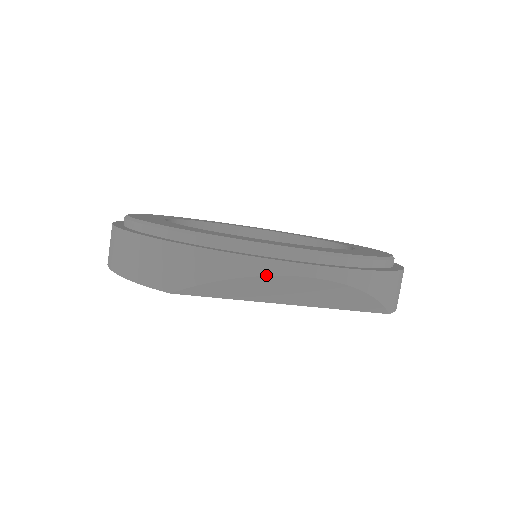
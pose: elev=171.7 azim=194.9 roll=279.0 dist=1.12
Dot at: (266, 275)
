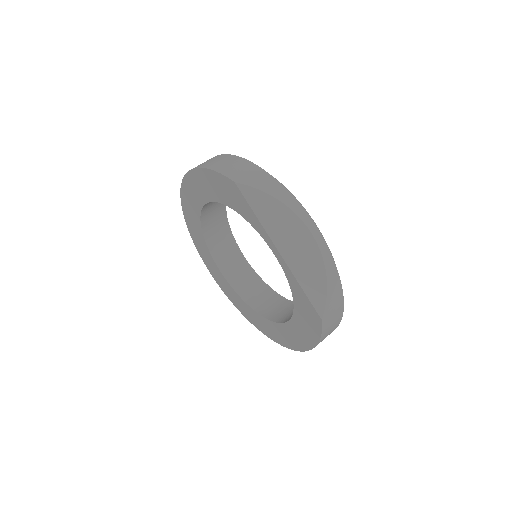
Dot at: (293, 211)
